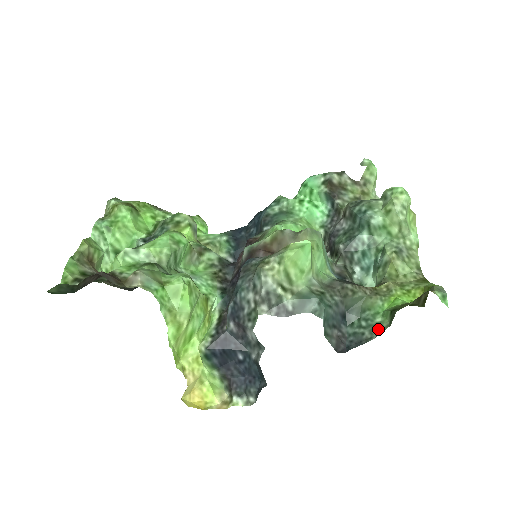
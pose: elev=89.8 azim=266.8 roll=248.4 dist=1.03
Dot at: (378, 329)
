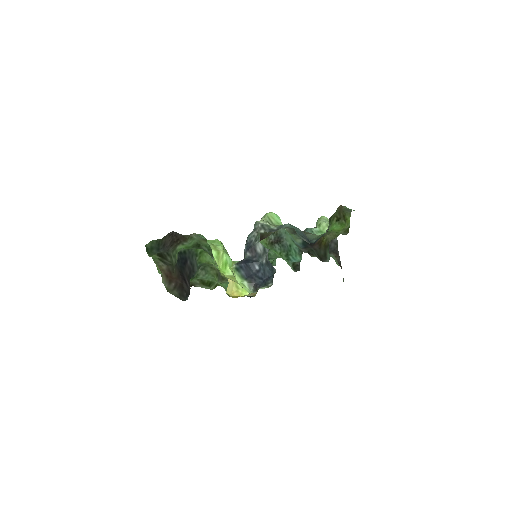
Dot at: occluded
